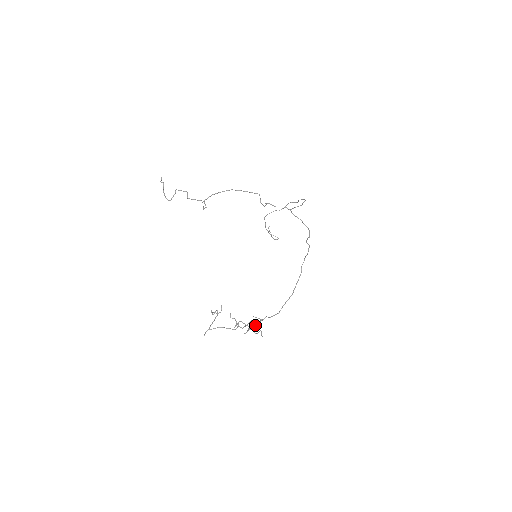
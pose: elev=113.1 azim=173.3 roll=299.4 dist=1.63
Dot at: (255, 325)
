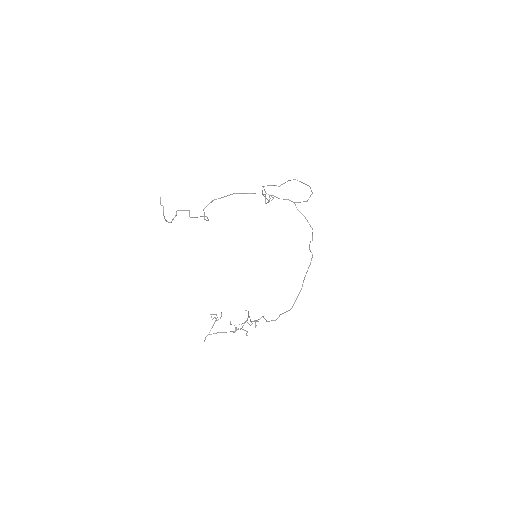
Dot at: (251, 322)
